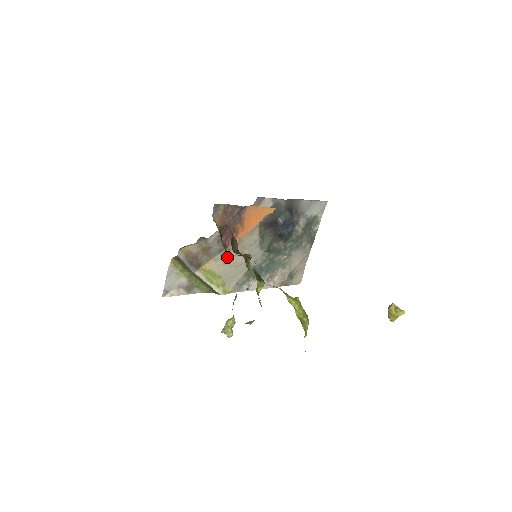
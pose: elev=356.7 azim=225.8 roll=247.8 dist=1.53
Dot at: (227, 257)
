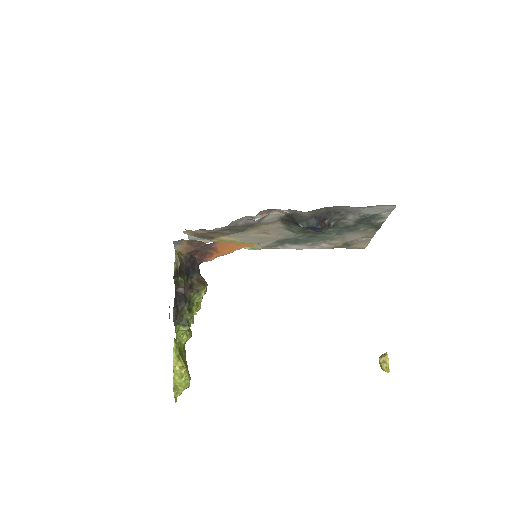
Dot at: (245, 234)
